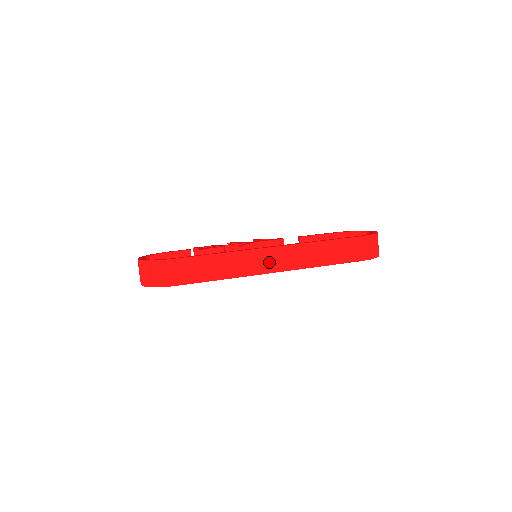
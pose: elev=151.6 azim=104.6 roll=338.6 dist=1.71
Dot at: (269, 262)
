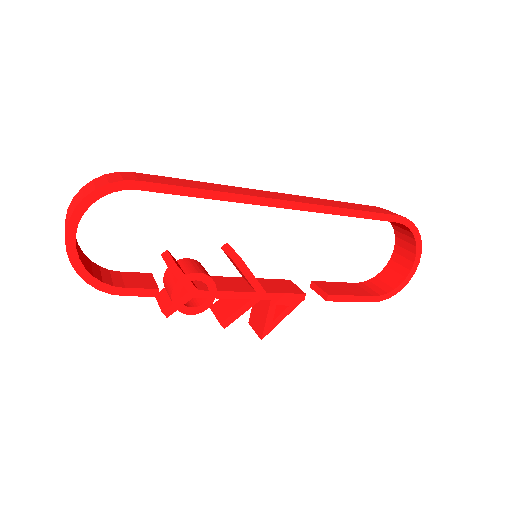
Dot at: (274, 196)
